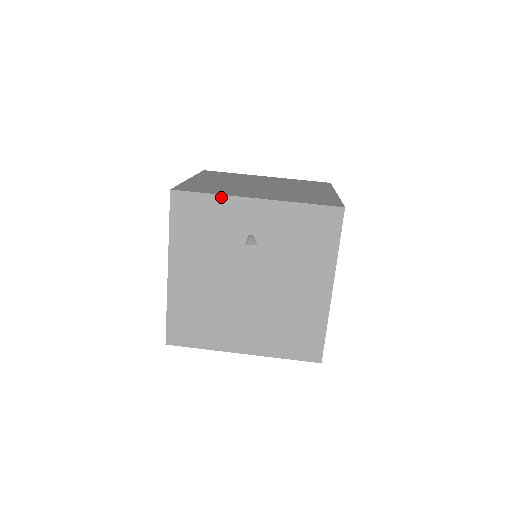
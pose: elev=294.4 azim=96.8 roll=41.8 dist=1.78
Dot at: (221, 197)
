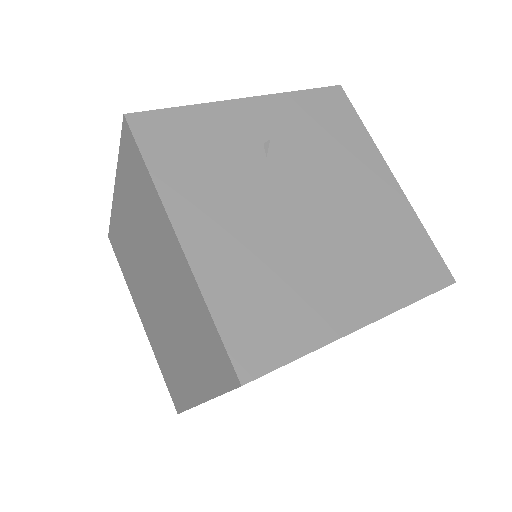
Dot at: (201, 107)
